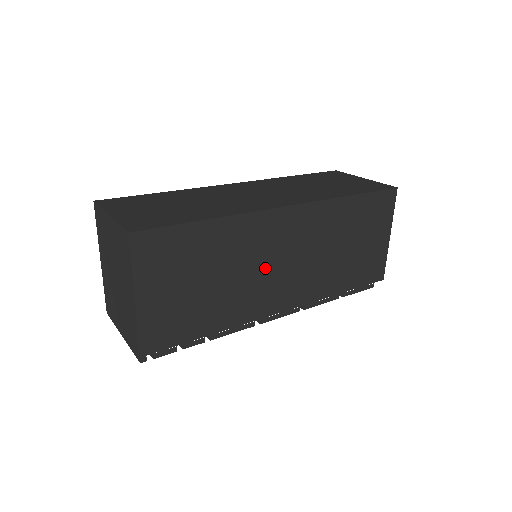
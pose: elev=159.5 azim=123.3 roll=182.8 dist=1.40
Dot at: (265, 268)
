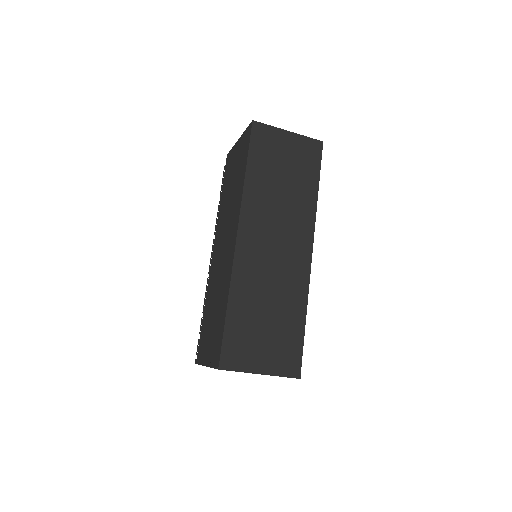
Dot at: occluded
